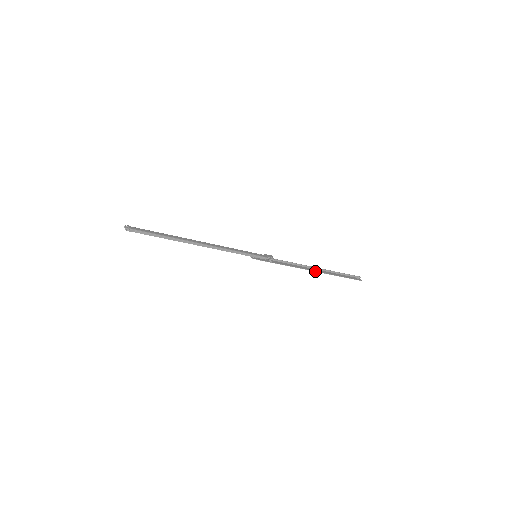
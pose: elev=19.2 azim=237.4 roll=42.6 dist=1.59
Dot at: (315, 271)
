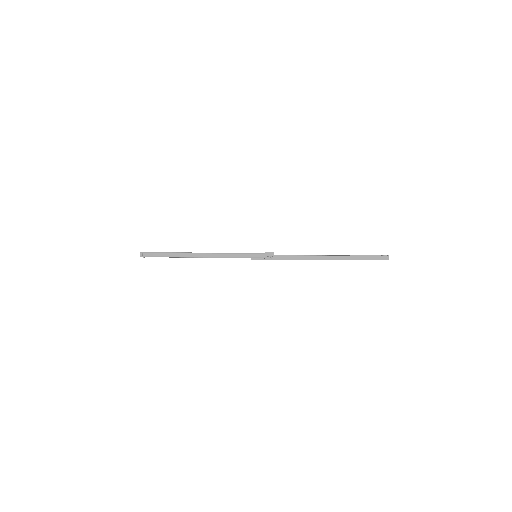
Dot at: occluded
